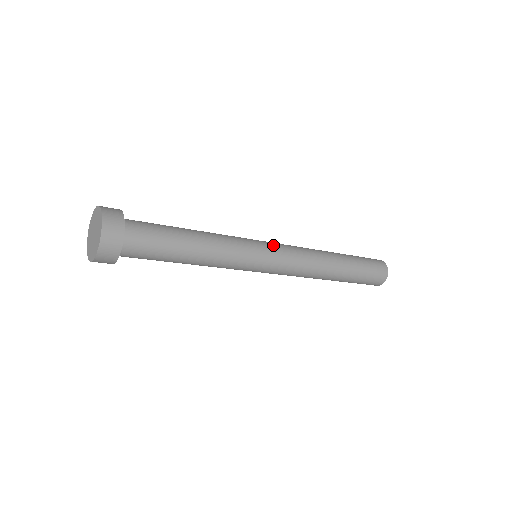
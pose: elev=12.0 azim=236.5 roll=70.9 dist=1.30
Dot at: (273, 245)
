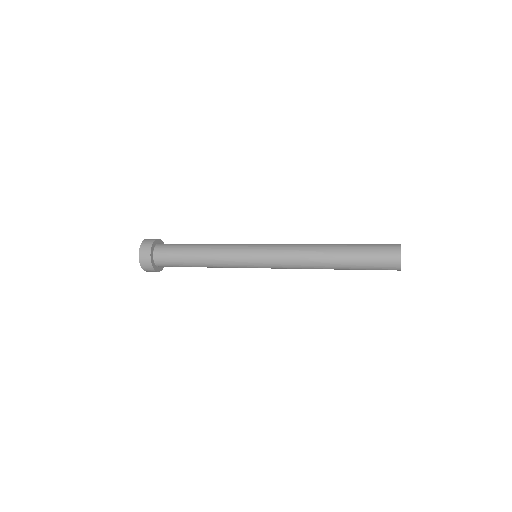
Dot at: (262, 256)
